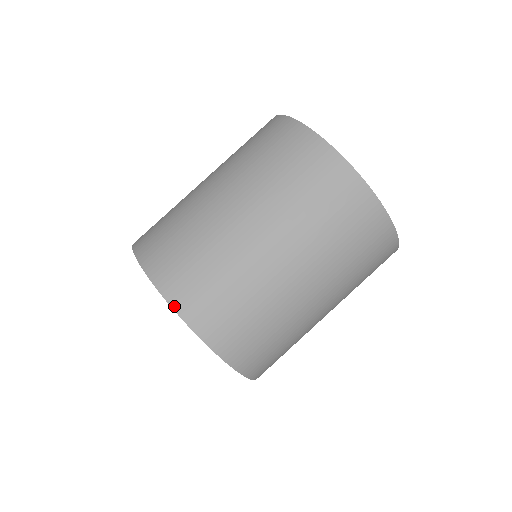
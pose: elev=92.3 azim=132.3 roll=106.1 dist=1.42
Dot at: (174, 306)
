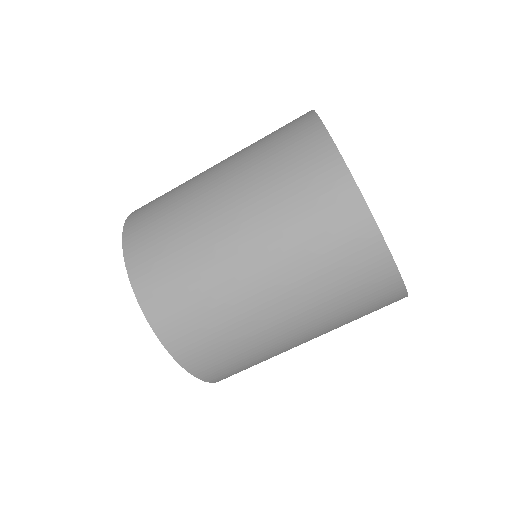
Dot at: (125, 247)
